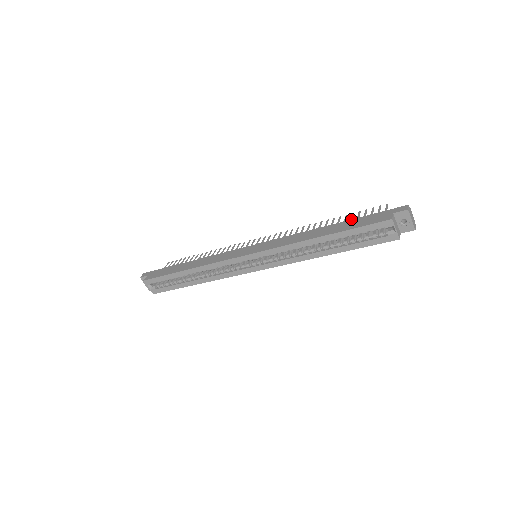
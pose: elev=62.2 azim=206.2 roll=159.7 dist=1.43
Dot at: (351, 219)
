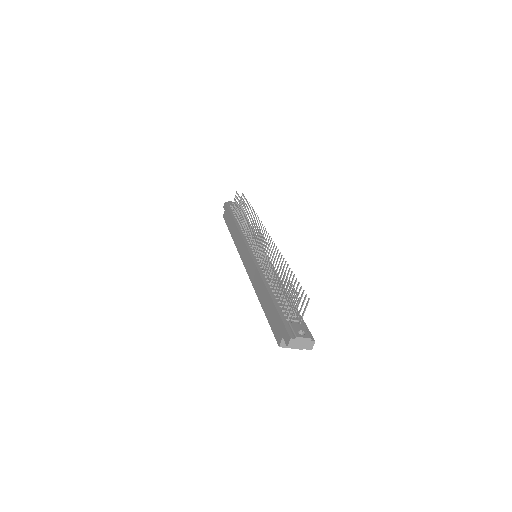
Dot at: (273, 302)
